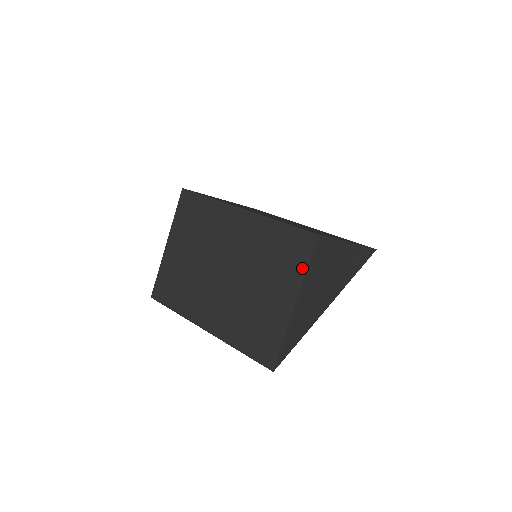
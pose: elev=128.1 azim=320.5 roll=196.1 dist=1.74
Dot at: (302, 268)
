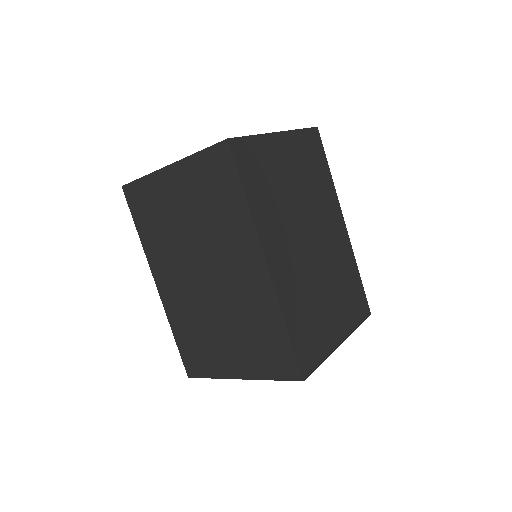
Dot at: (267, 374)
